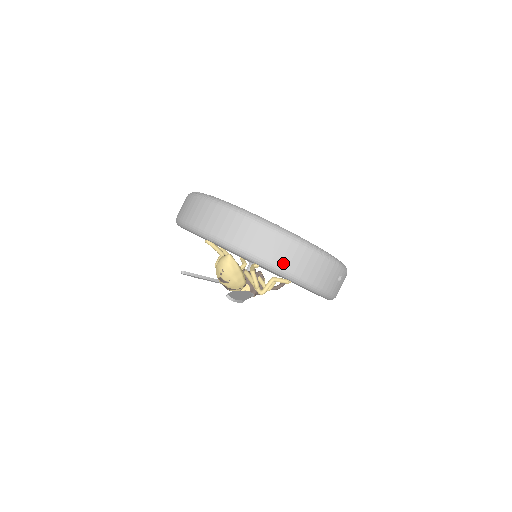
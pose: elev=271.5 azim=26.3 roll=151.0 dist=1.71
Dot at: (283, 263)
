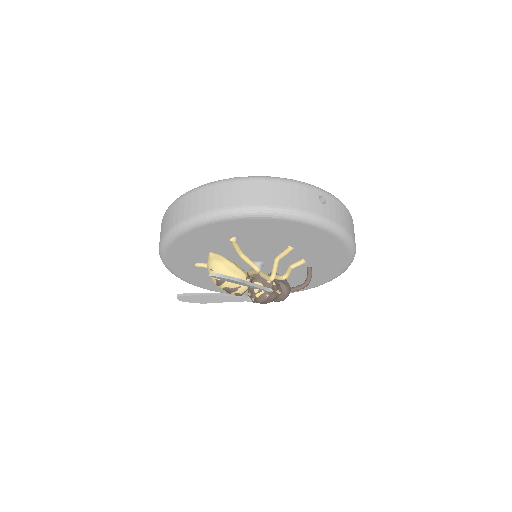
Dot at: (235, 203)
